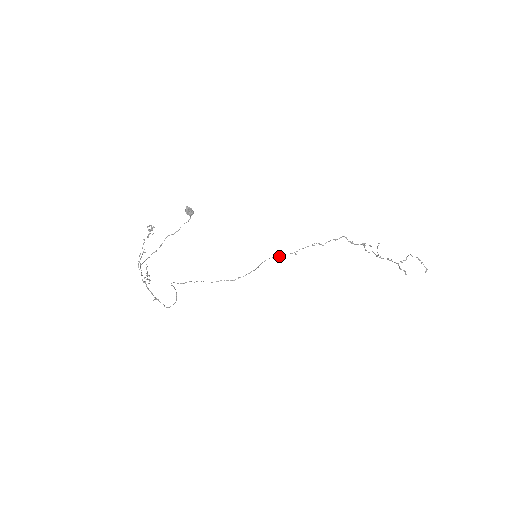
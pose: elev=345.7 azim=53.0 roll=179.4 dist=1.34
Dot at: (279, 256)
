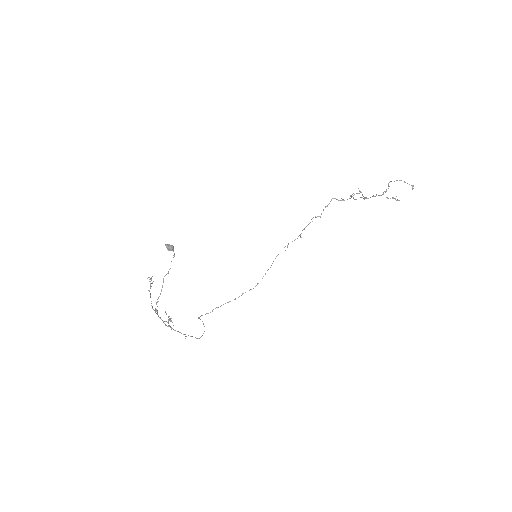
Dot at: occluded
